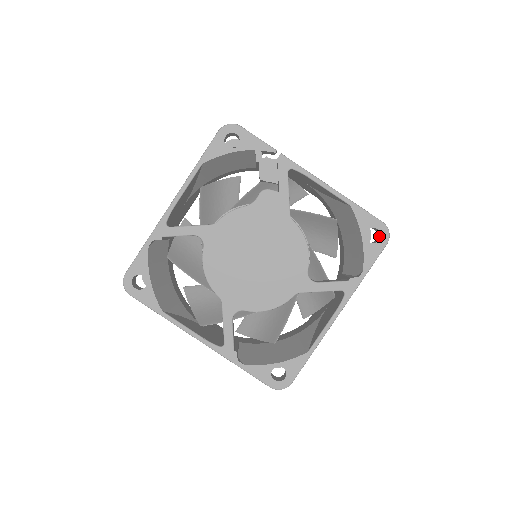
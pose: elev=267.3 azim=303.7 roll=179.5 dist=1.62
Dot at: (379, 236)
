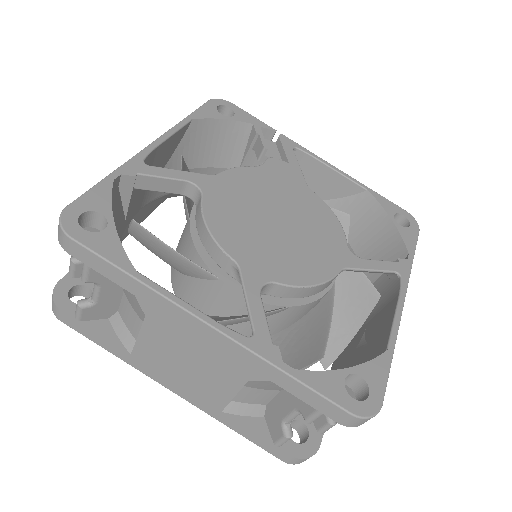
Dot at: (406, 225)
